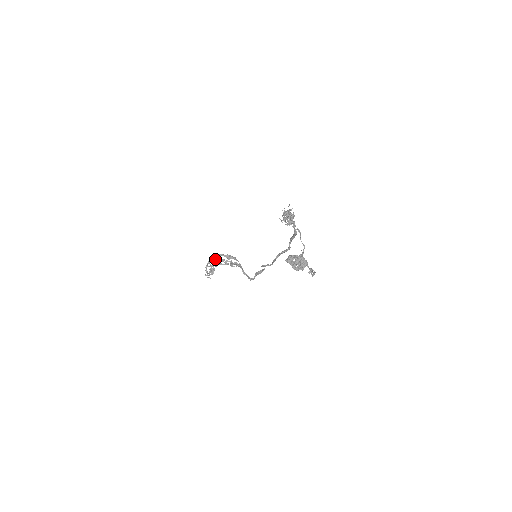
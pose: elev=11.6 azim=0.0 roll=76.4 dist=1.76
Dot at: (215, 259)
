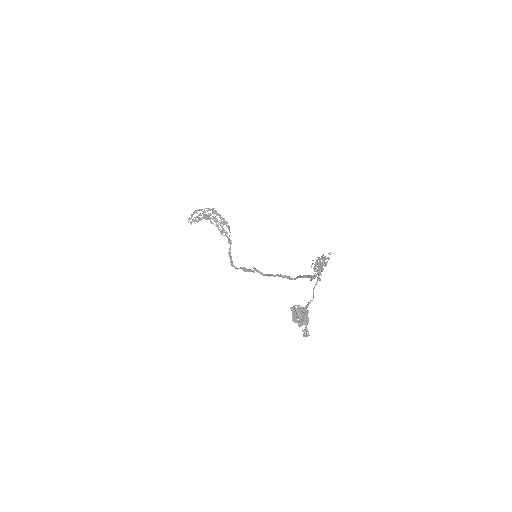
Dot at: (210, 214)
